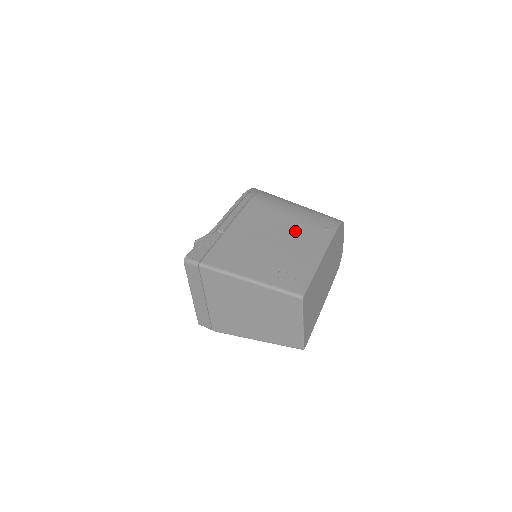
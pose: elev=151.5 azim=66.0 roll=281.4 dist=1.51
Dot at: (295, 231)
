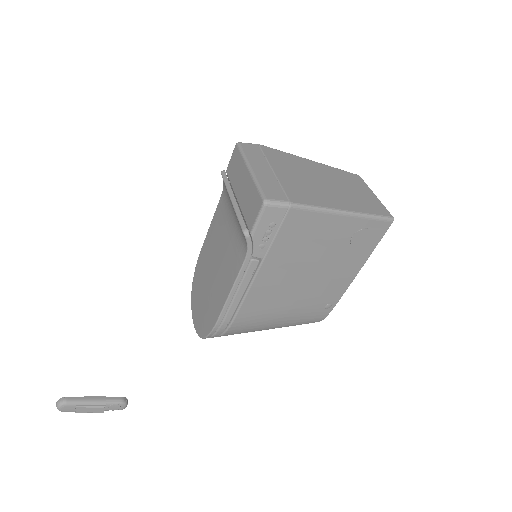
Dot at: occluded
